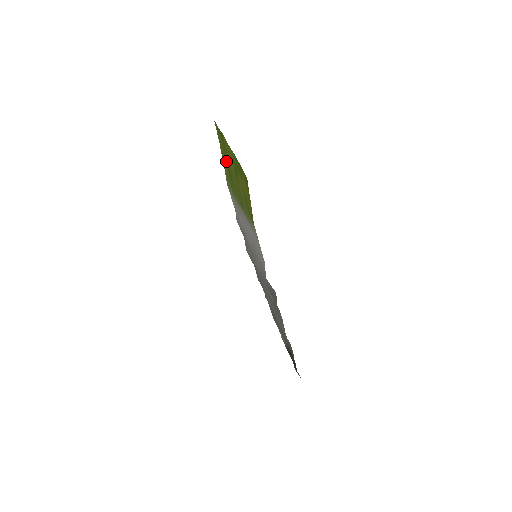
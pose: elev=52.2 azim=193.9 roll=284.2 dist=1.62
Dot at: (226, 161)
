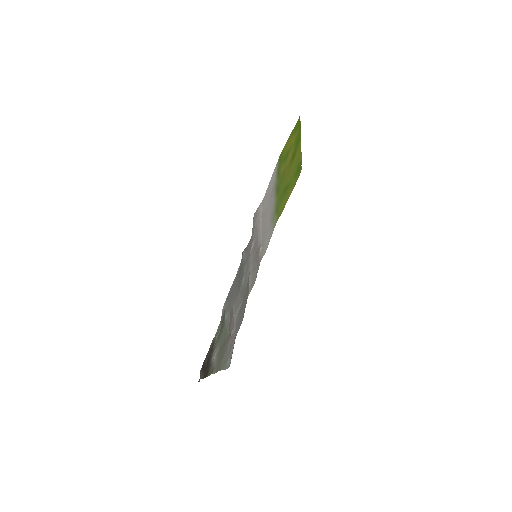
Dot at: (290, 187)
